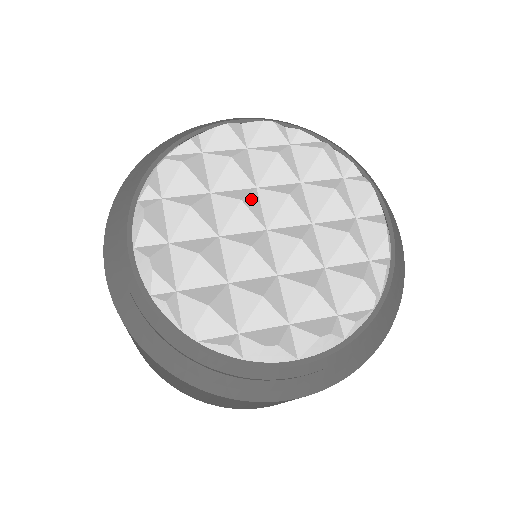
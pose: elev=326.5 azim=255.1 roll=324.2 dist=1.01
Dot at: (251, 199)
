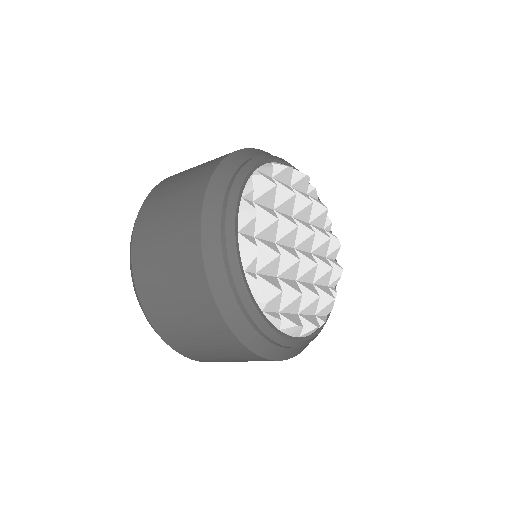
Dot at: occluded
